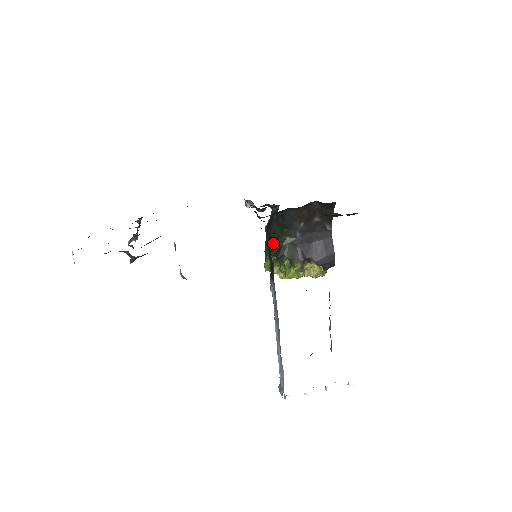
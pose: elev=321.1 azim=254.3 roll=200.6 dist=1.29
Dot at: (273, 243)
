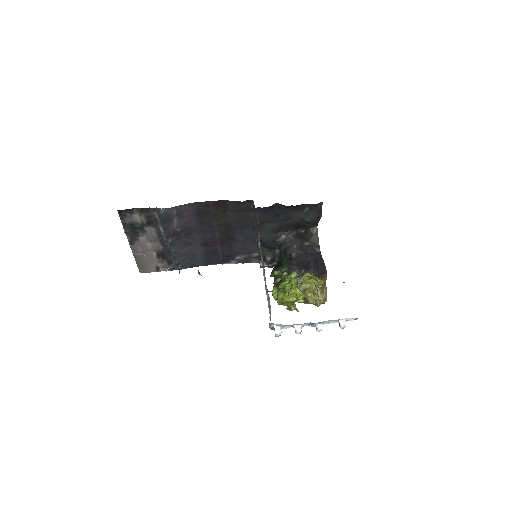
Dot at: (275, 266)
